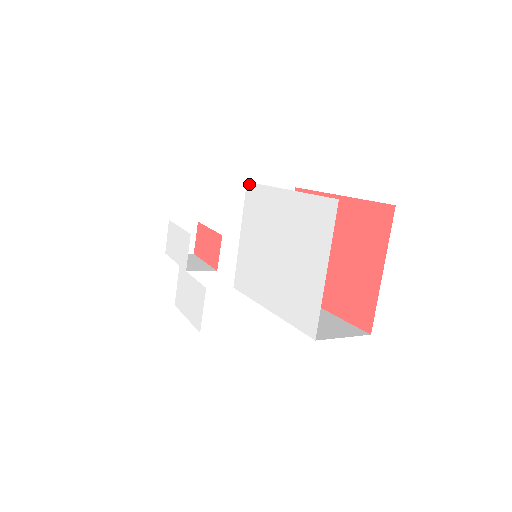
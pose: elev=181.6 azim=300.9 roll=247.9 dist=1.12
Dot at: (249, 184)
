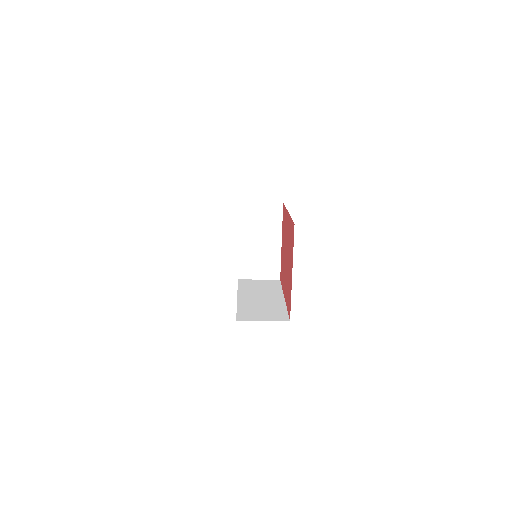
Dot at: occluded
